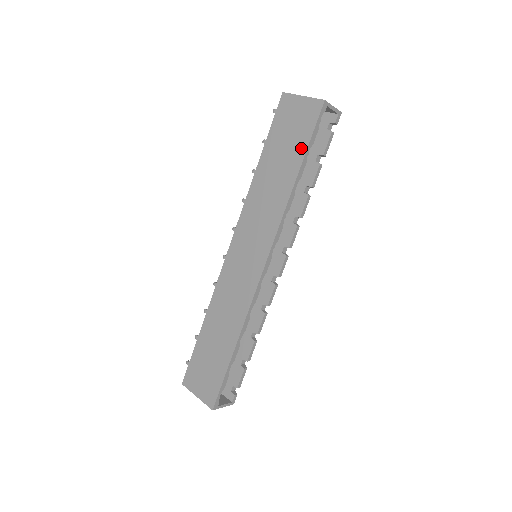
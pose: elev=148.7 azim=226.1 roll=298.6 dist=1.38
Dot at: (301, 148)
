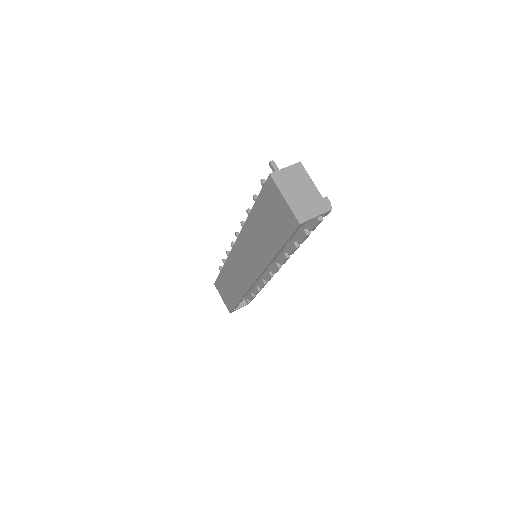
Dot at: (280, 239)
